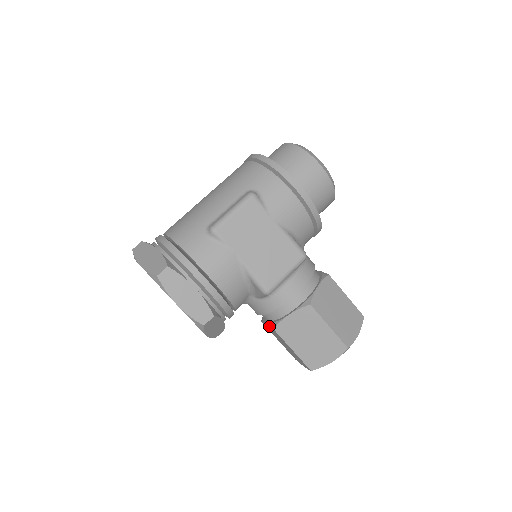
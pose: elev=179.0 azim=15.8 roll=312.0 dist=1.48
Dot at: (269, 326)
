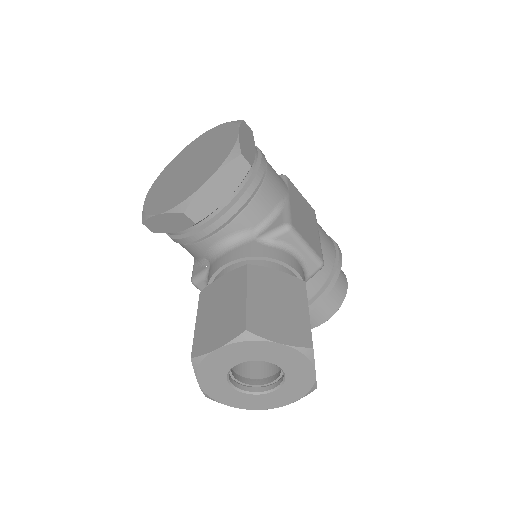
Dot at: (234, 271)
